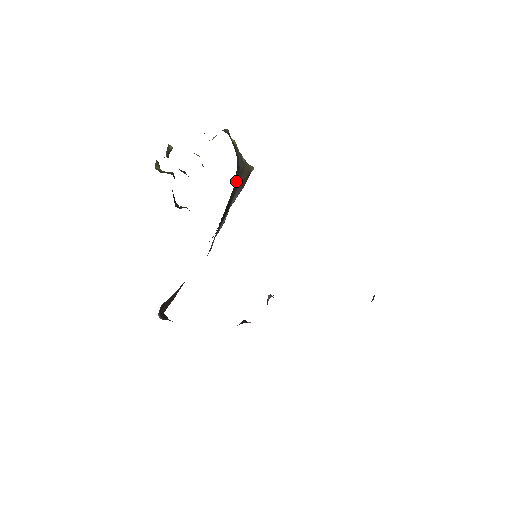
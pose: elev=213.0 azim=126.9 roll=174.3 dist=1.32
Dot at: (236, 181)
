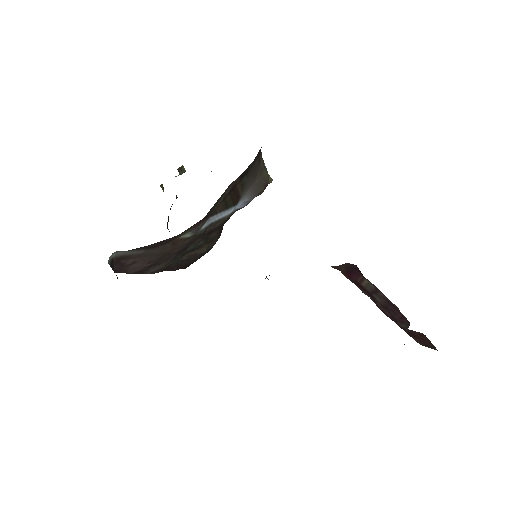
Dot at: (254, 170)
